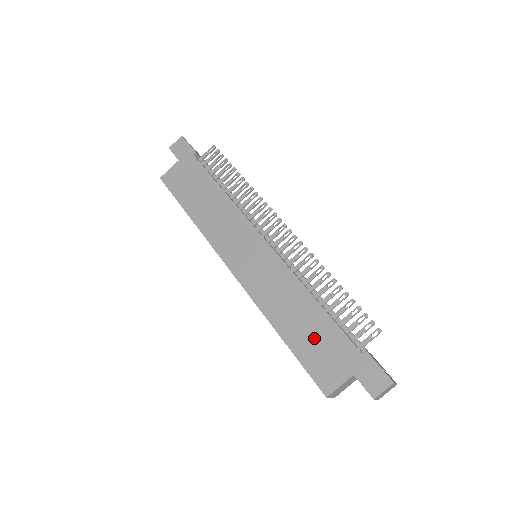
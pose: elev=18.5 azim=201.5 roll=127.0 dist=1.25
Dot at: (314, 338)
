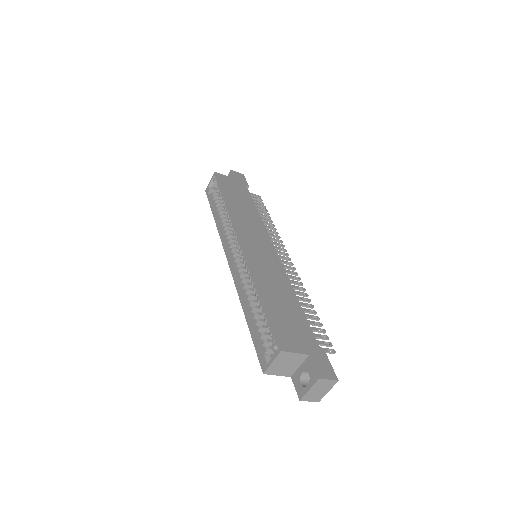
Dot at: (288, 316)
